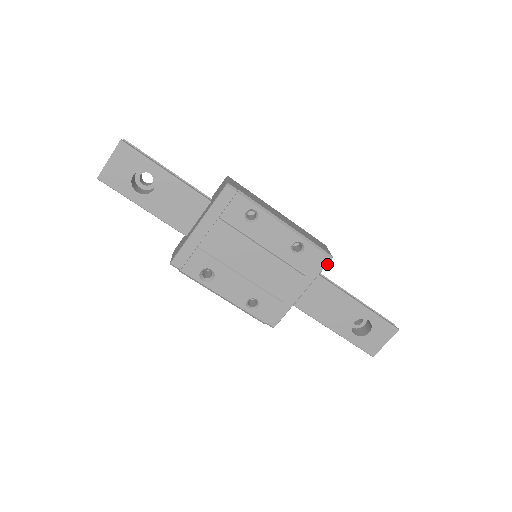
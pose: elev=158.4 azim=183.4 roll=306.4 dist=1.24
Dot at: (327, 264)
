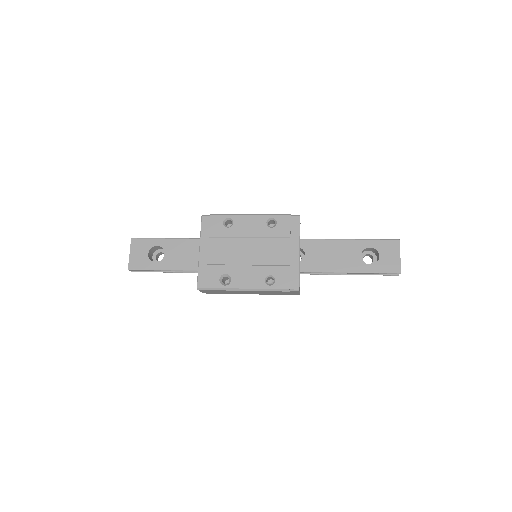
Dot at: occluded
